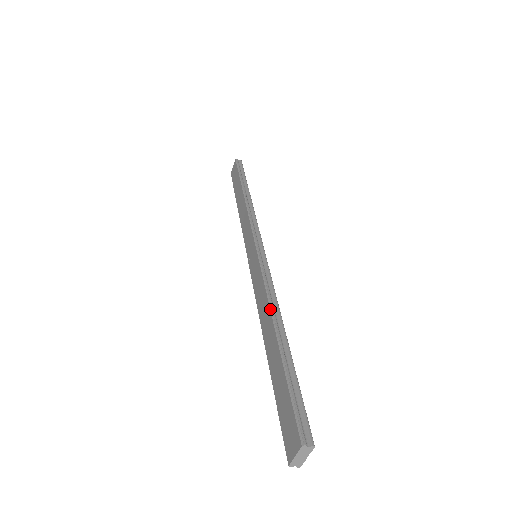
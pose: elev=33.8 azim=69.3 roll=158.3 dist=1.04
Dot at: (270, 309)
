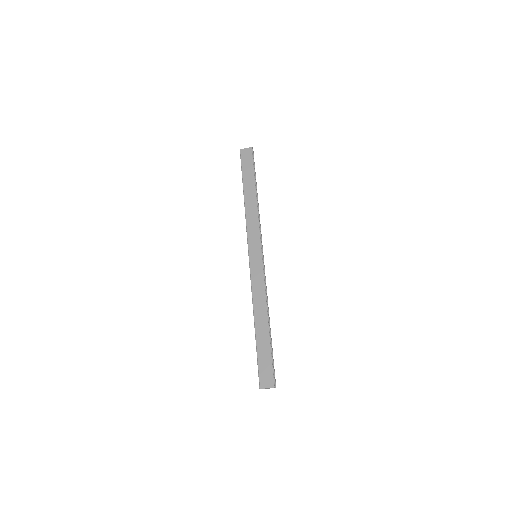
Dot at: (267, 308)
